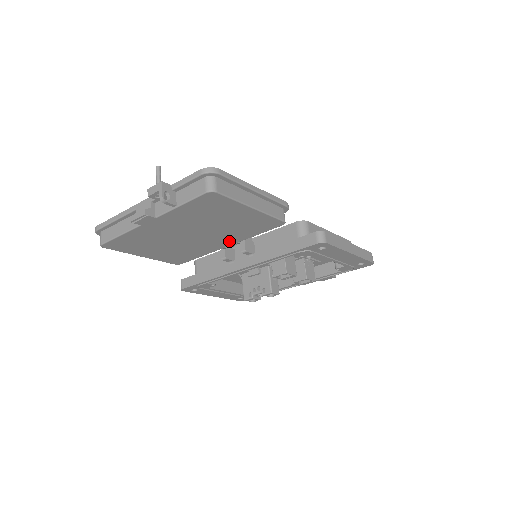
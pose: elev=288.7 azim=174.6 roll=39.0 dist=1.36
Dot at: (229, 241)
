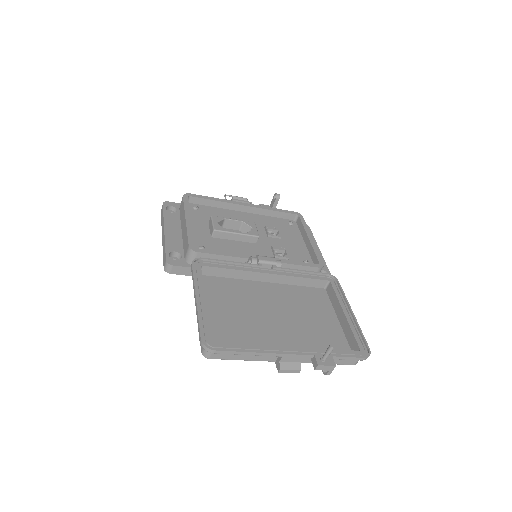
Dot at: (274, 289)
